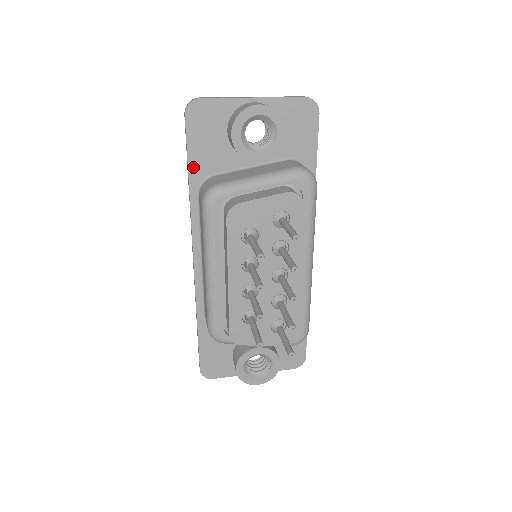
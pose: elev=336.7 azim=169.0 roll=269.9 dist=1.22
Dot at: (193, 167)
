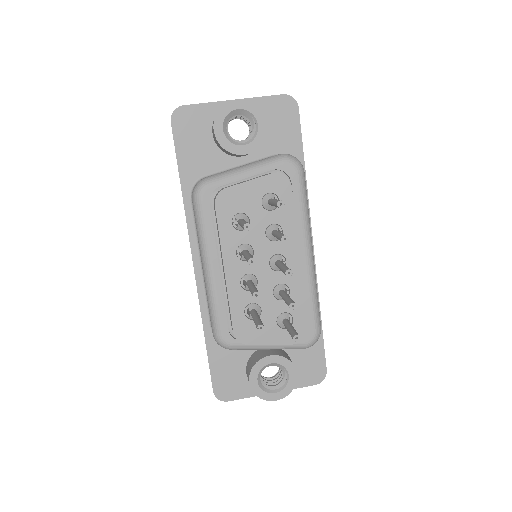
Dot at: (183, 171)
